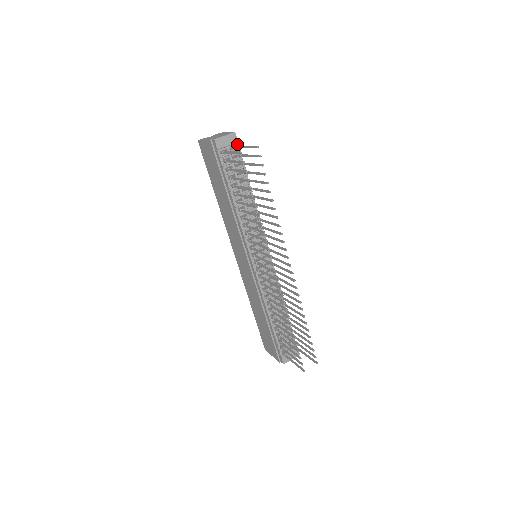
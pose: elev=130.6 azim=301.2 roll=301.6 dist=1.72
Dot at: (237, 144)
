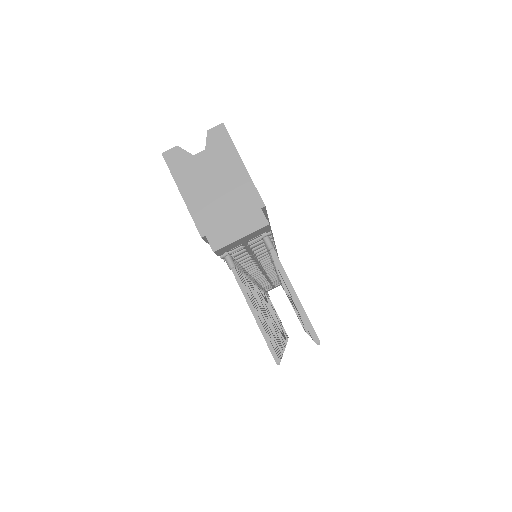
Dot at: (267, 229)
